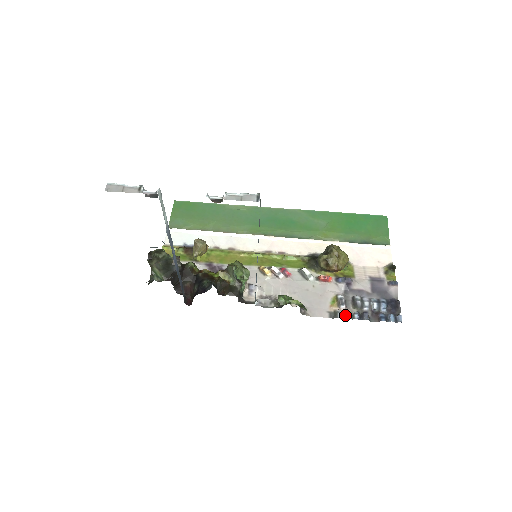
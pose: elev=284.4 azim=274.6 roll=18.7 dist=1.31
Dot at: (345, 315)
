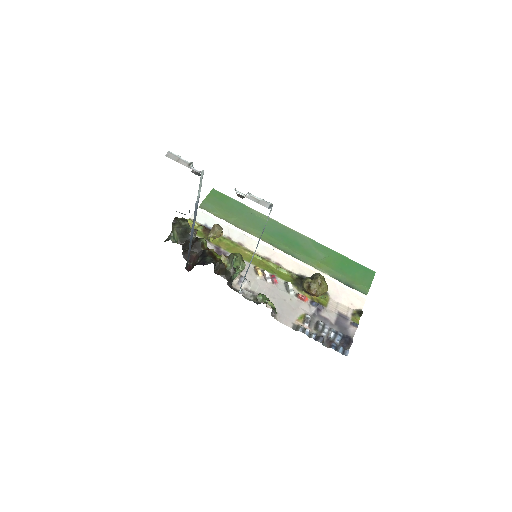
Dot at: (305, 331)
